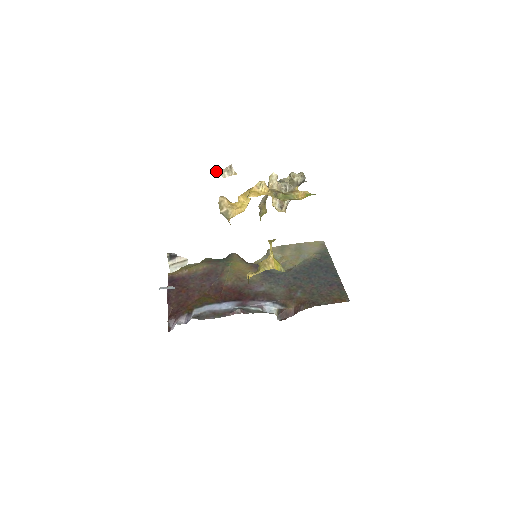
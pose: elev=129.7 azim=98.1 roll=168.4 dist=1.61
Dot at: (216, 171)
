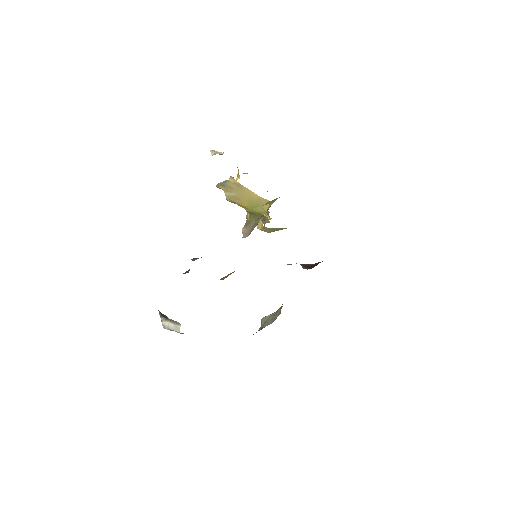
Dot at: (214, 151)
